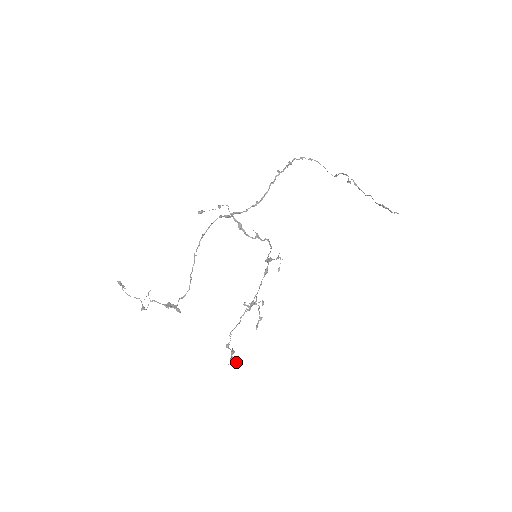
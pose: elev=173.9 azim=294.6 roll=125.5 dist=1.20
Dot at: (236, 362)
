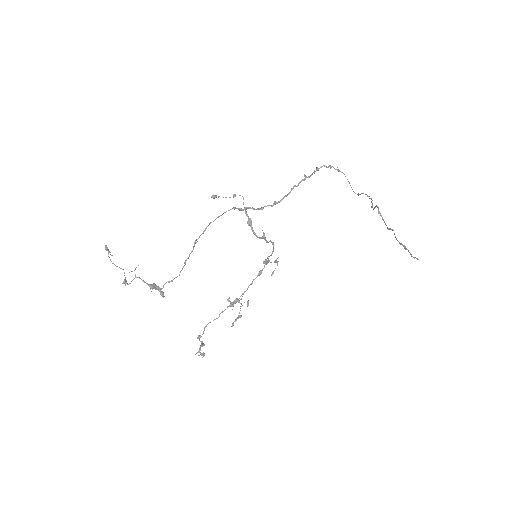
Dot at: (203, 356)
